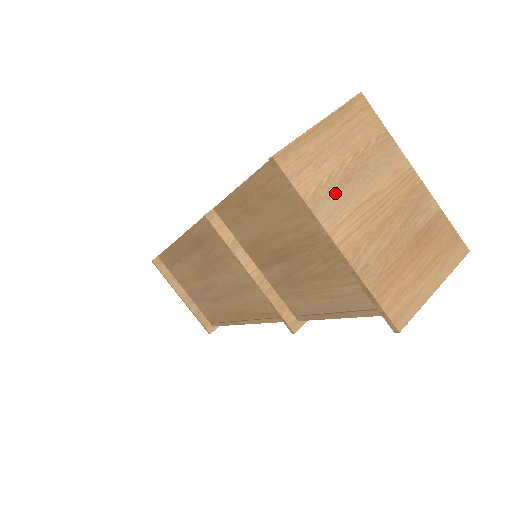
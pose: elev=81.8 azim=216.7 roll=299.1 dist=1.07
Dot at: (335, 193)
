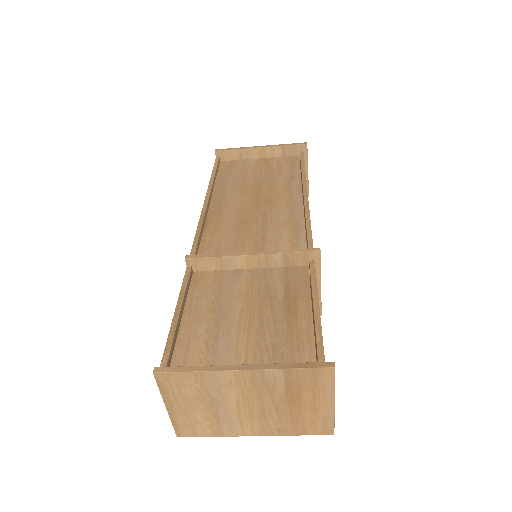
Dot at: (220, 422)
